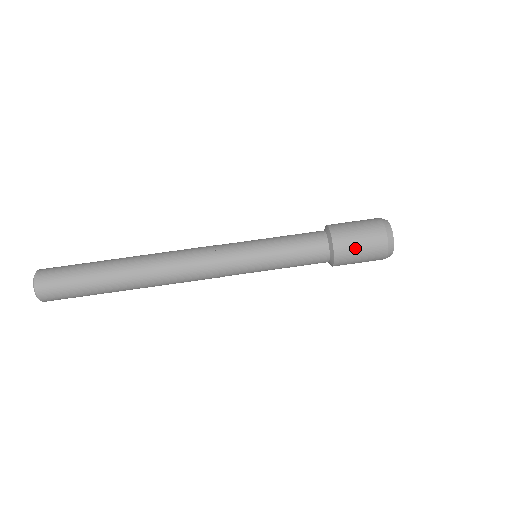
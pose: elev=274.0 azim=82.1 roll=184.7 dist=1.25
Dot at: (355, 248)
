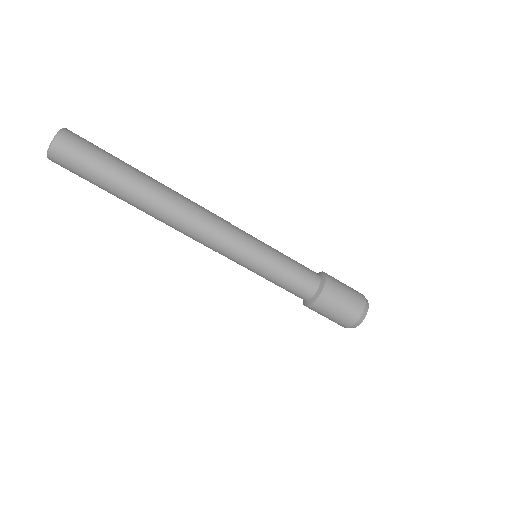
Dot at: (323, 315)
